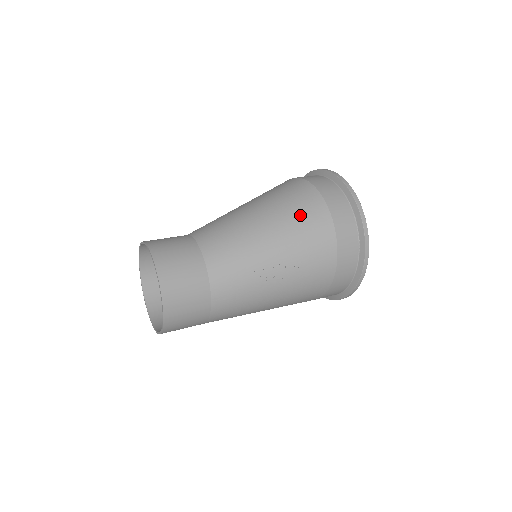
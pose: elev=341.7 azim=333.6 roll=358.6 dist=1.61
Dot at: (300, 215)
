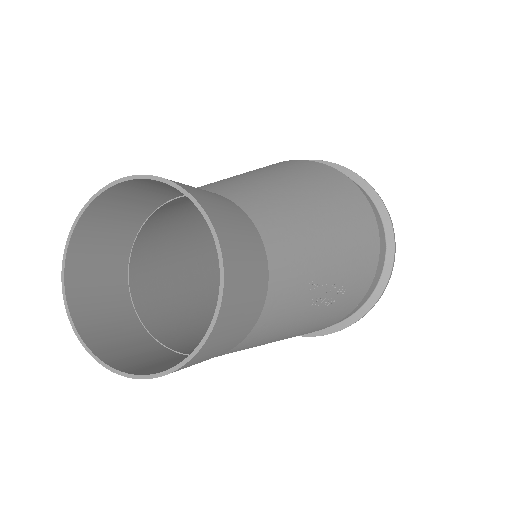
Dot at: (357, 220)
